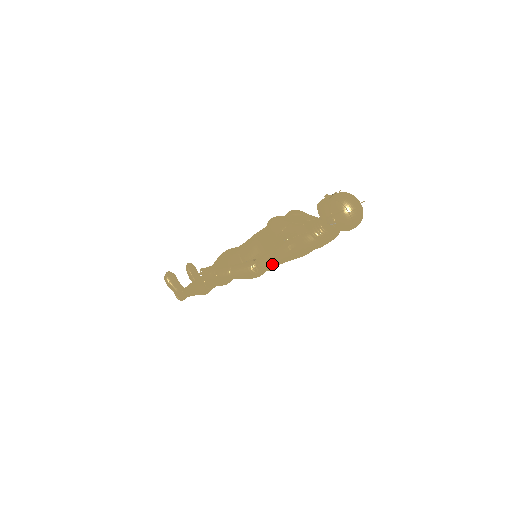
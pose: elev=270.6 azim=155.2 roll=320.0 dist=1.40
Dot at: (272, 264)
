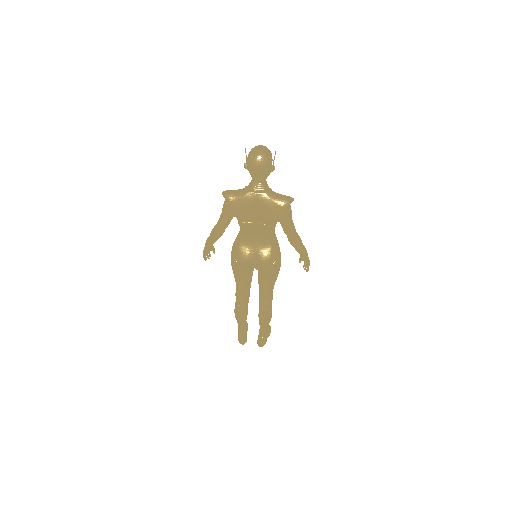
Dot at: (221, 217)
